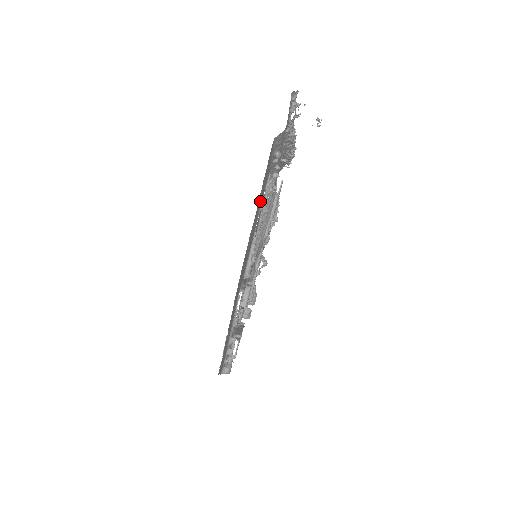
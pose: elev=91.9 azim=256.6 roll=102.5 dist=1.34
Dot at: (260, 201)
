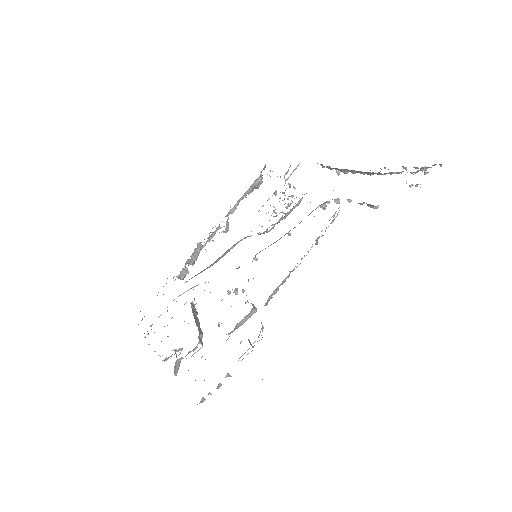
Dot at: occluded
